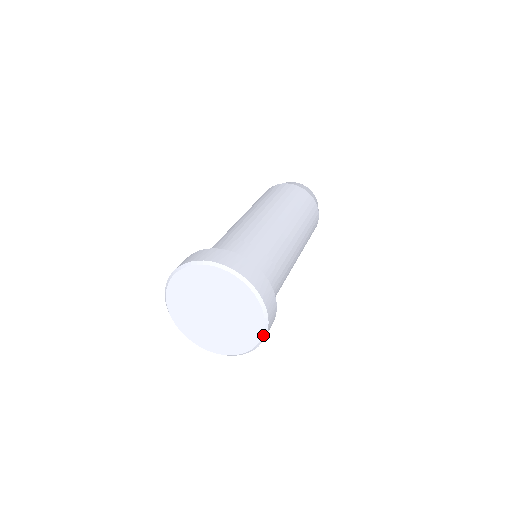
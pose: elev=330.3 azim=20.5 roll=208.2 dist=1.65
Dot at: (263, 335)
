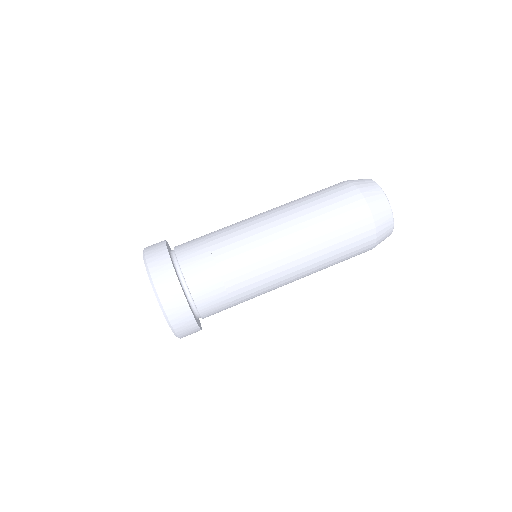
Dot at: (168, 321)
